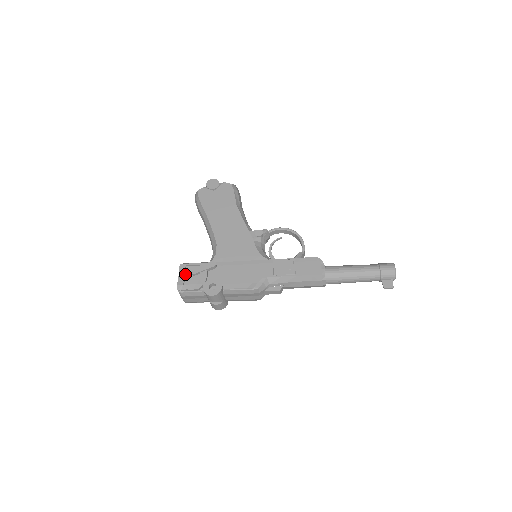
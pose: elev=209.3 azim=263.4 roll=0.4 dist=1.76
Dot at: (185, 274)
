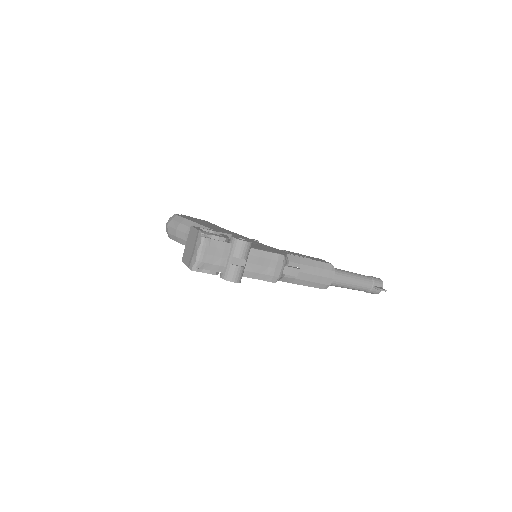
Dot at: occluded
